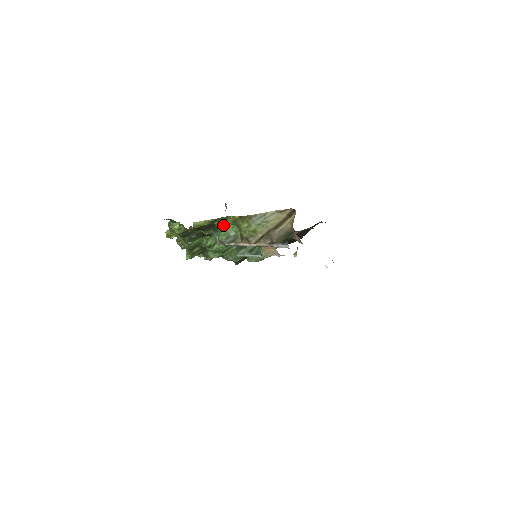
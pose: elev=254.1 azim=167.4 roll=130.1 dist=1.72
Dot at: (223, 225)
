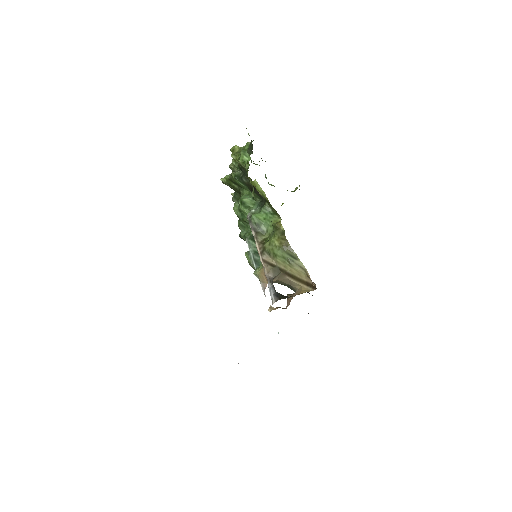
Dot at: (268, 213)
